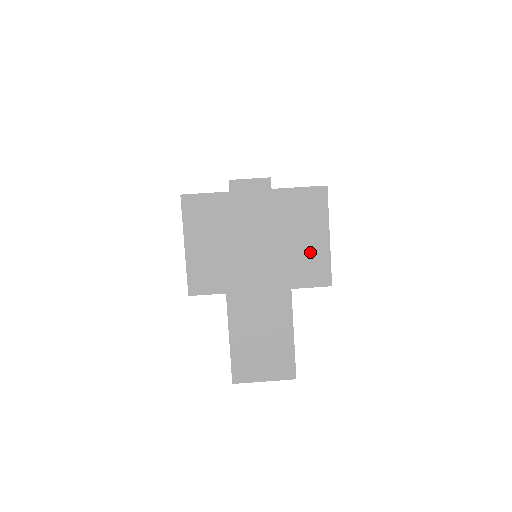
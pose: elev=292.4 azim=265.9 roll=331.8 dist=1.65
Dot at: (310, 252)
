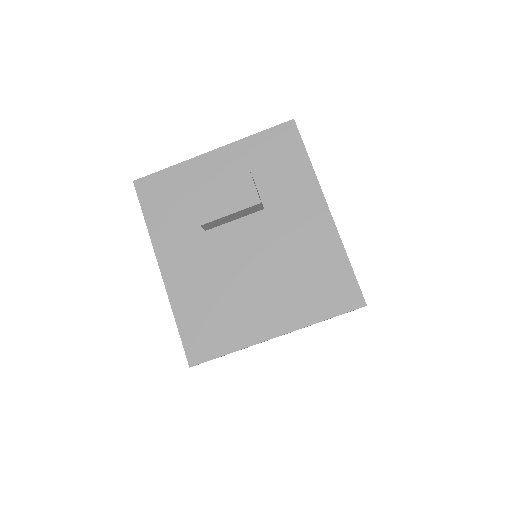
Dot at: occluded
